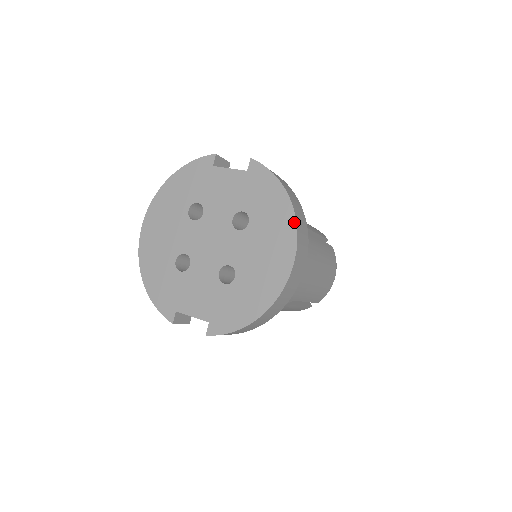
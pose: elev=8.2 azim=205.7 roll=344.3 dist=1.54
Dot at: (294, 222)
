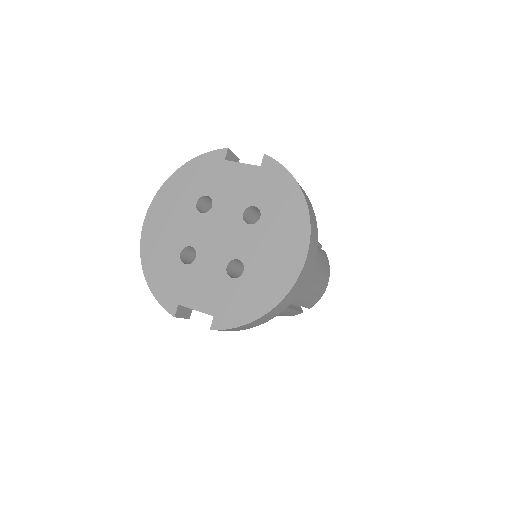
Dot at: (307, 218)
